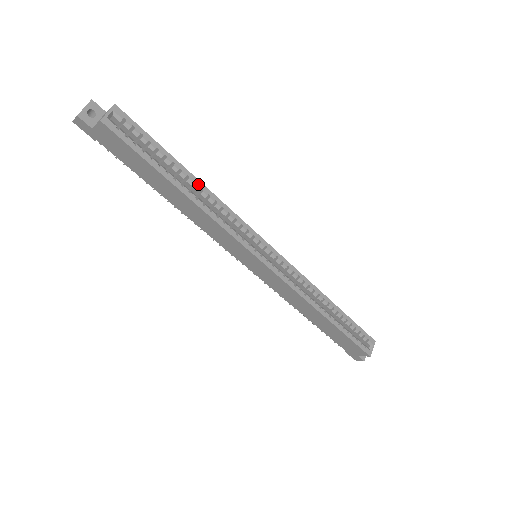
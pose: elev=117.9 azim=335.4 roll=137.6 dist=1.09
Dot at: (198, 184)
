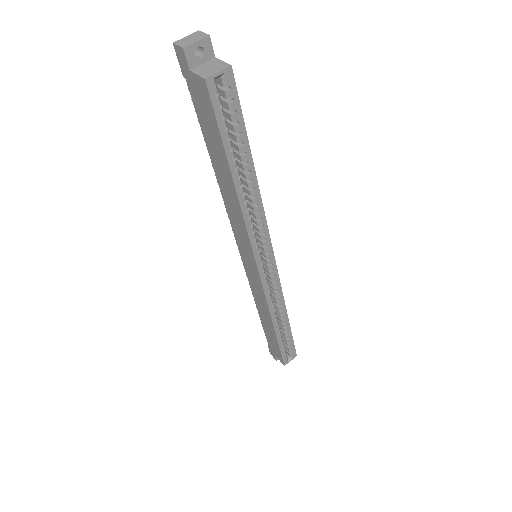
Dot at: (254, 182)
